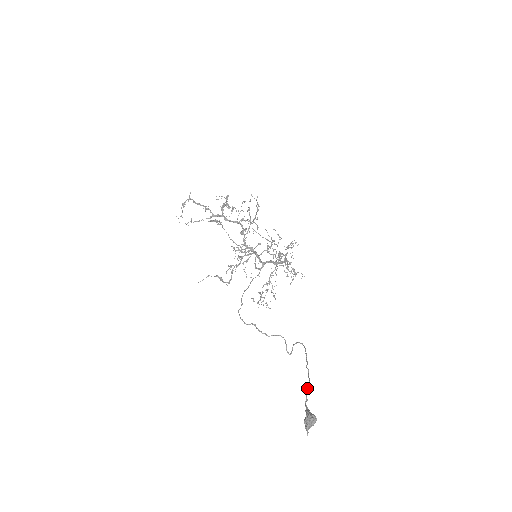
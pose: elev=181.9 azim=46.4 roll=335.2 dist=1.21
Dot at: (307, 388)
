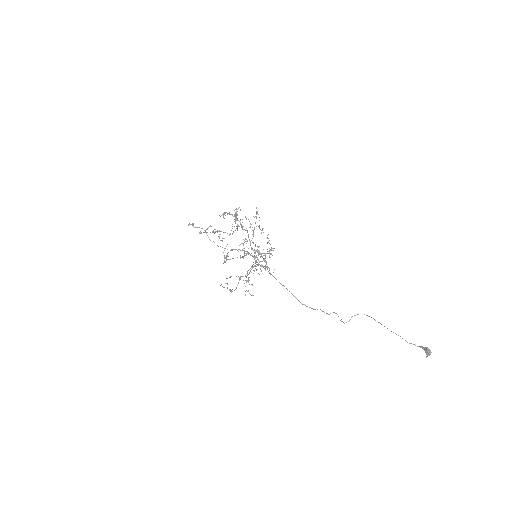
Dot at: occluded
